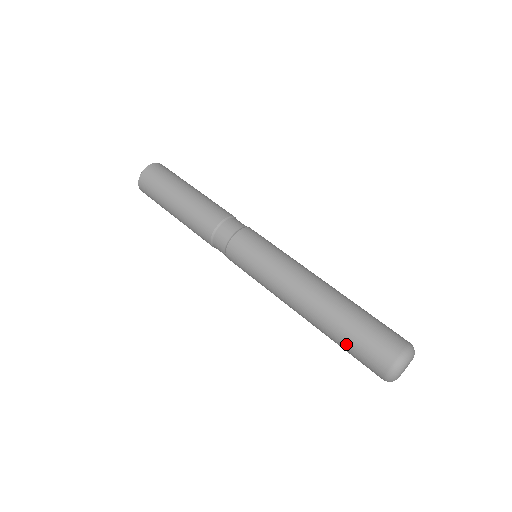
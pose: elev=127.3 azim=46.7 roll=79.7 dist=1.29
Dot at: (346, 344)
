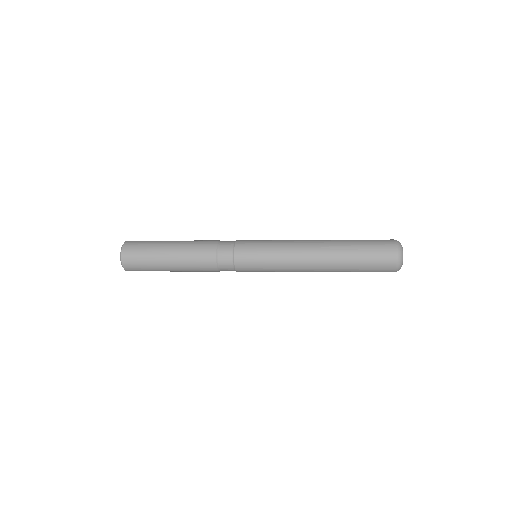
Dot at: (360, 244)
